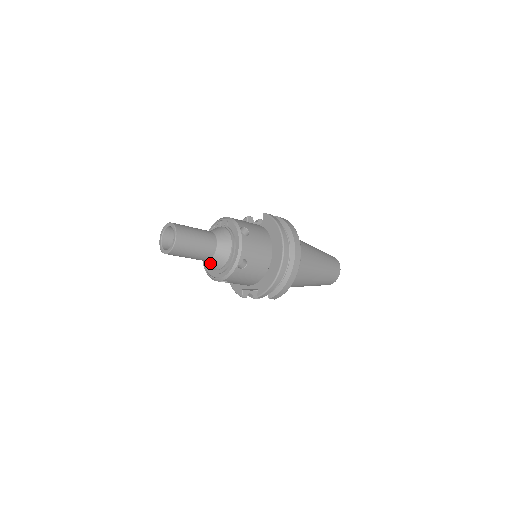
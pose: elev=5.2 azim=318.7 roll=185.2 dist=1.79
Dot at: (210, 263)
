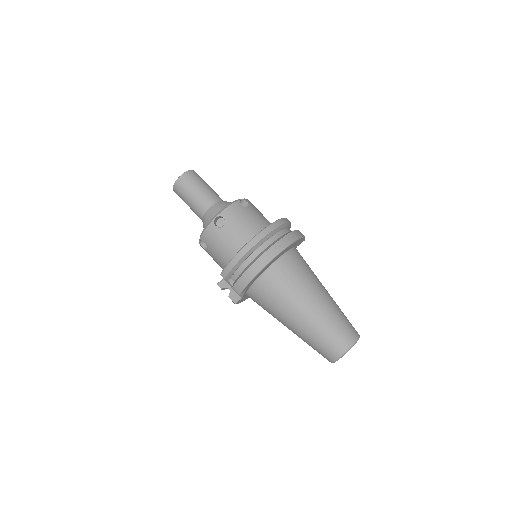
Dot at: (203, 221)
